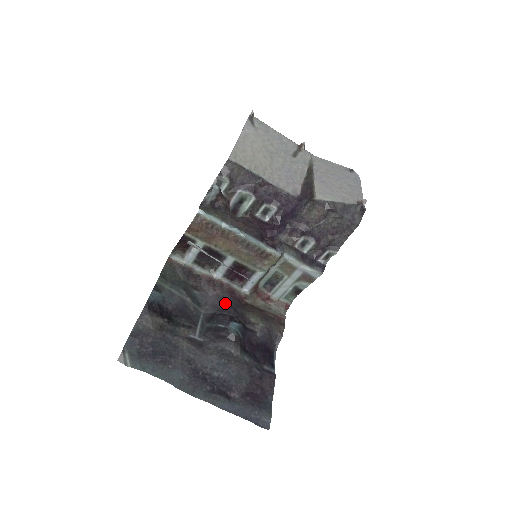
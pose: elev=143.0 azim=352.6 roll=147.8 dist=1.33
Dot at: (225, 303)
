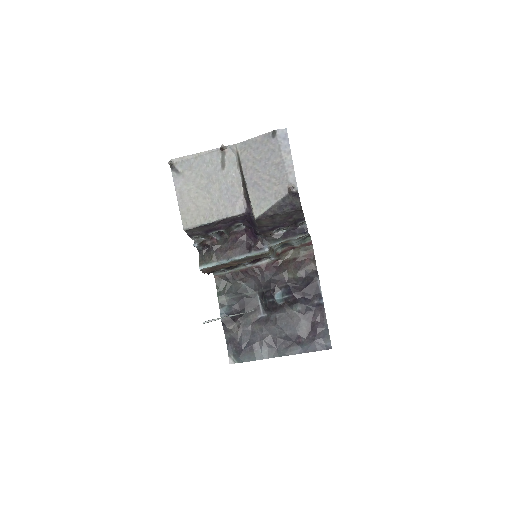
Dot at: (265, 280)
